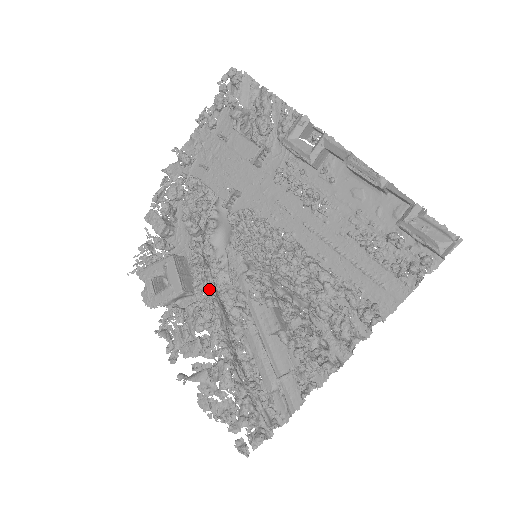
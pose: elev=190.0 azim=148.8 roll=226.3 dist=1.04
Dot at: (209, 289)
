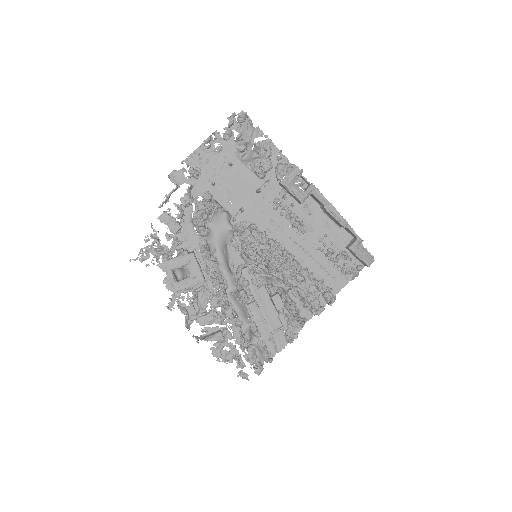
Dot at: (217, 277)
